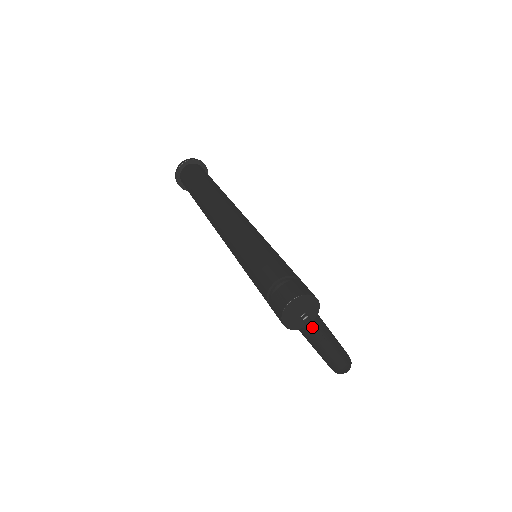
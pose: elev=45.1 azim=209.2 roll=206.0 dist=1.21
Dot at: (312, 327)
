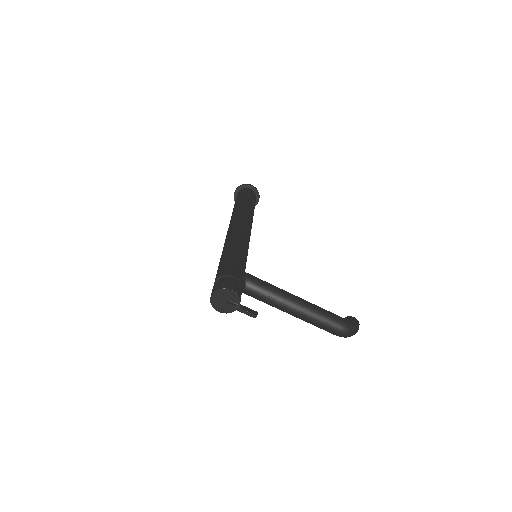
Dot at: (239, 309)
